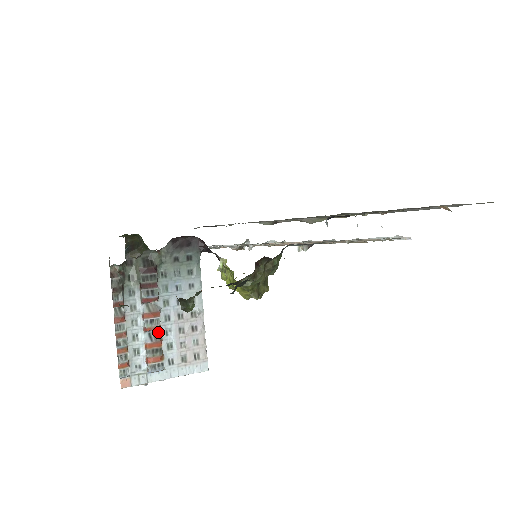
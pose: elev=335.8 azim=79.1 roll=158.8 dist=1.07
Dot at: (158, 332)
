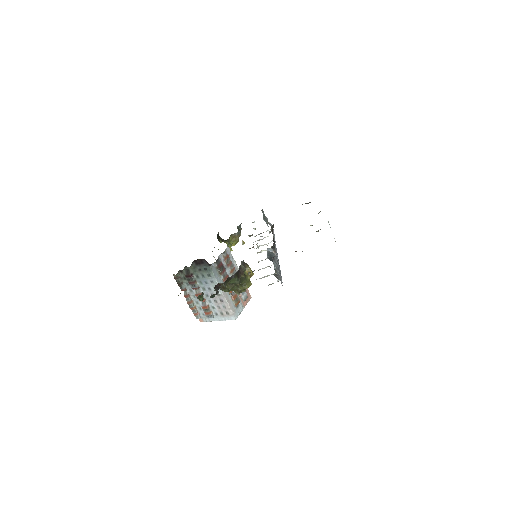
Dot at: (205, 301)
